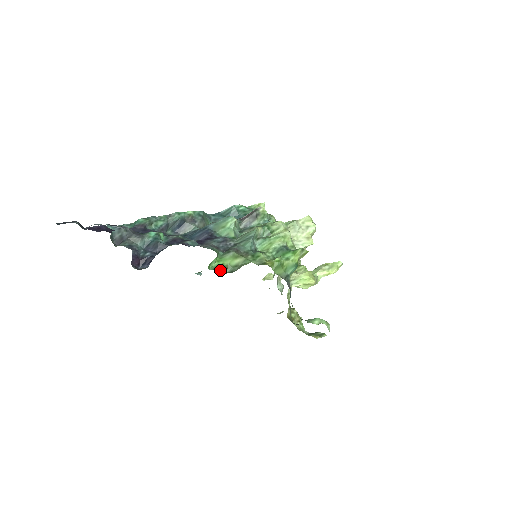
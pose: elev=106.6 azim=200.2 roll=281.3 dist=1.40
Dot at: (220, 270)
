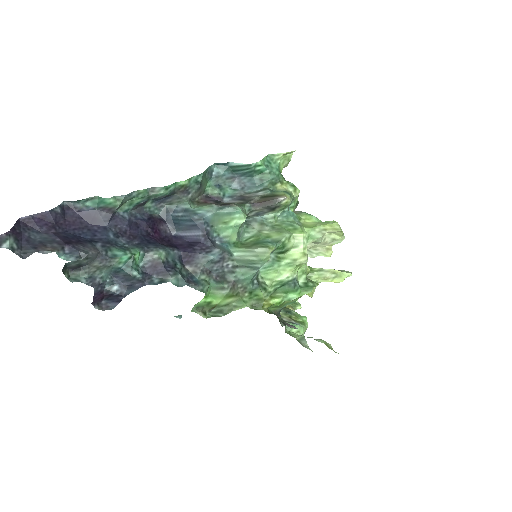
Dot at: (206, 309)
